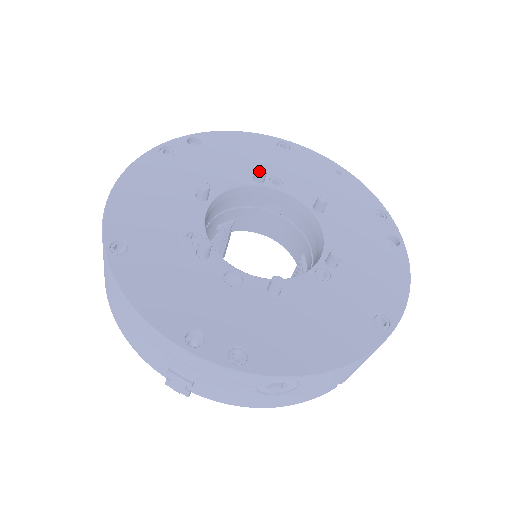
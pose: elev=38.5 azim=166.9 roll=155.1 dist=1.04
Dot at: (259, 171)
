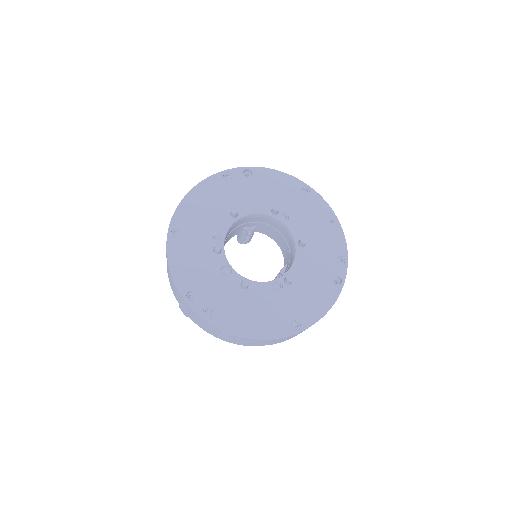
Dot at: (274, 209)
